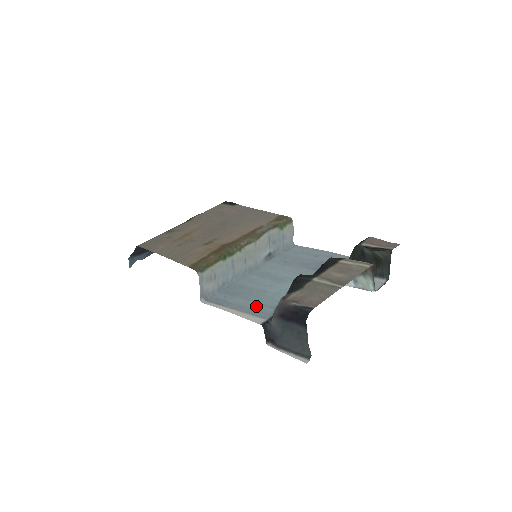
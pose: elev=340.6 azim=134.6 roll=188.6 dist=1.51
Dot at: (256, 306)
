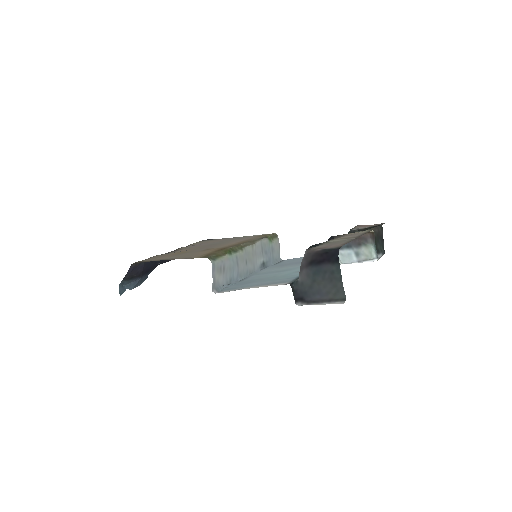
Dot at: (274, 281)
